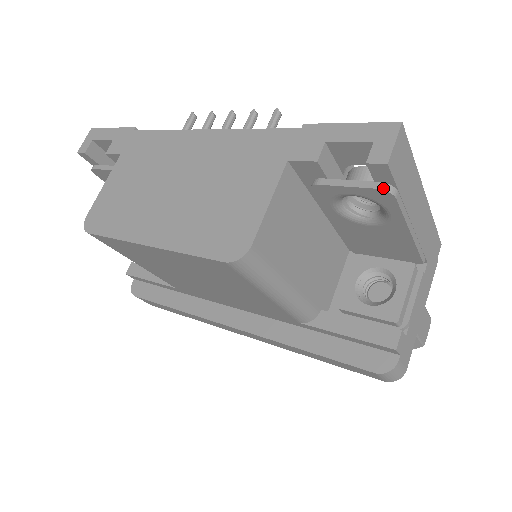
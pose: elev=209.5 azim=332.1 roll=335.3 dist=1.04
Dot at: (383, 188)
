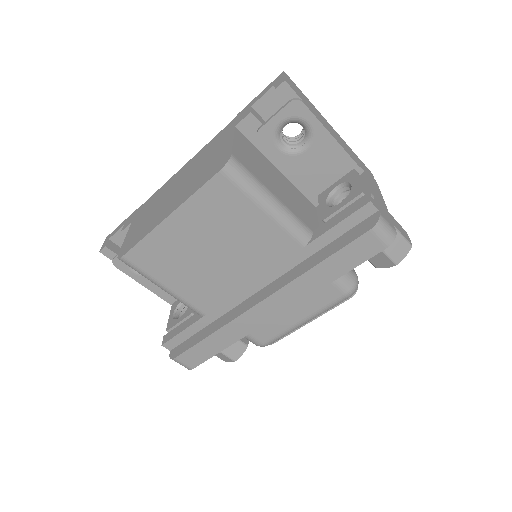
Dot at: (293, 100)
